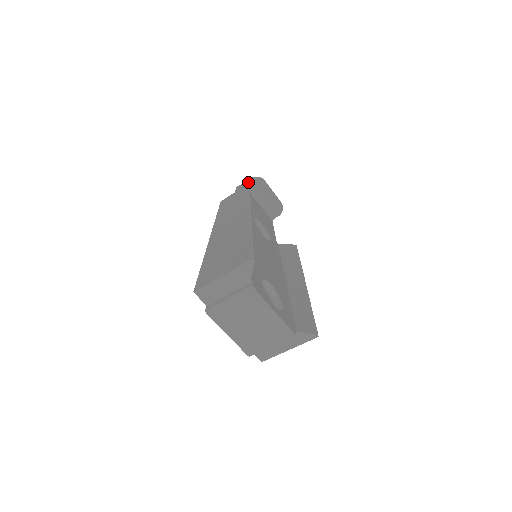
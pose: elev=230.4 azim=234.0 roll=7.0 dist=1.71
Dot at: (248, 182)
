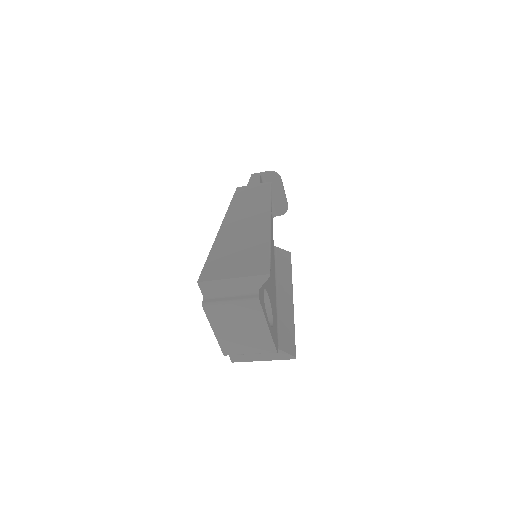
Dot at: (265, 174)
